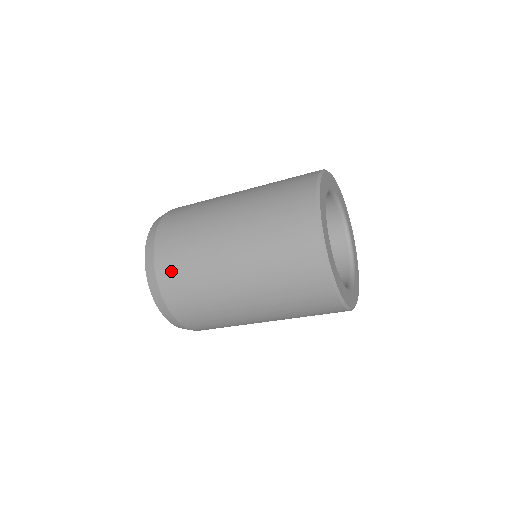
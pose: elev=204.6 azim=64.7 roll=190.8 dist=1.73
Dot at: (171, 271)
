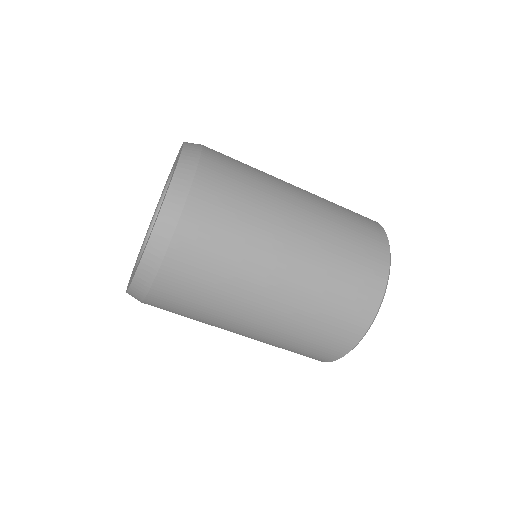
Dot at: (210, 214)
